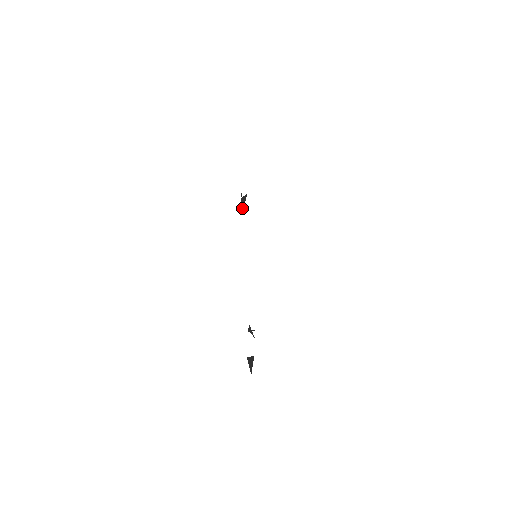
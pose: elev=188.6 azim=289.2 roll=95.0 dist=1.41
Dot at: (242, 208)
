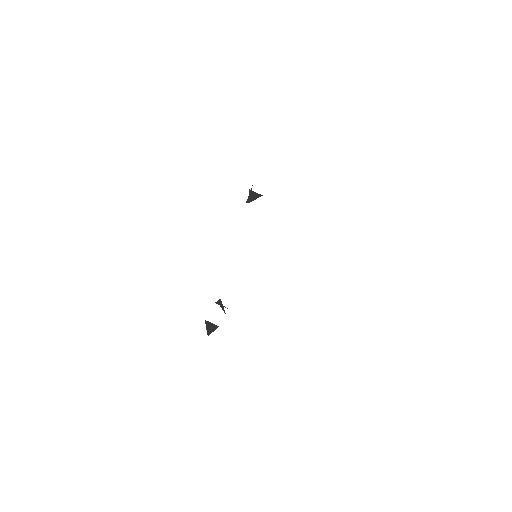
Dot at: (249, 200)
